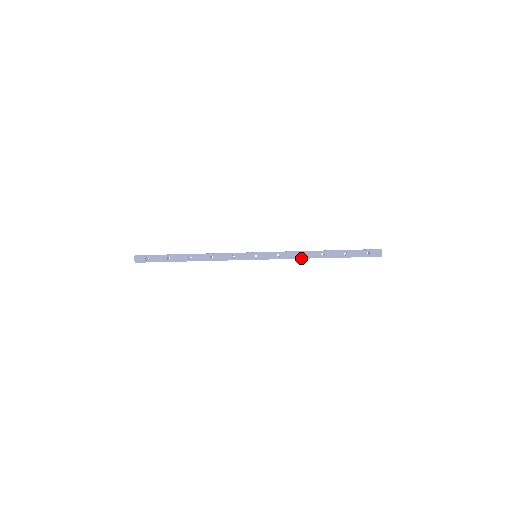
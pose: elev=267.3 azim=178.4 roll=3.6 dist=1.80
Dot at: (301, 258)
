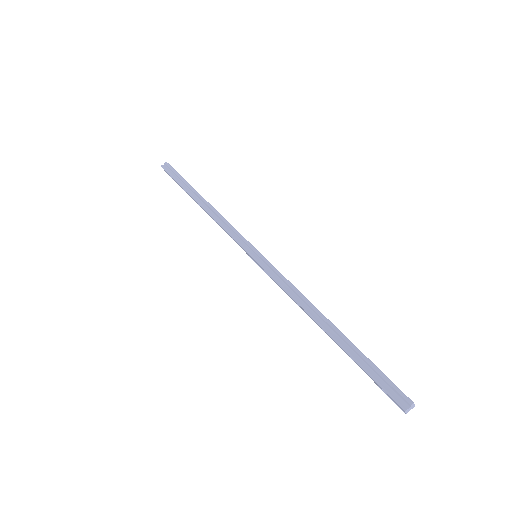
Dot at: (299, 306)
